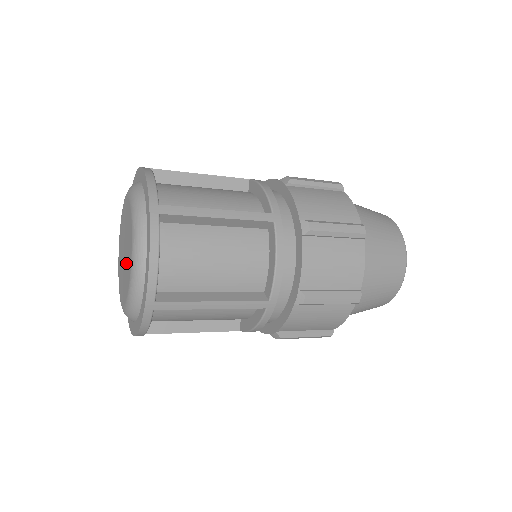
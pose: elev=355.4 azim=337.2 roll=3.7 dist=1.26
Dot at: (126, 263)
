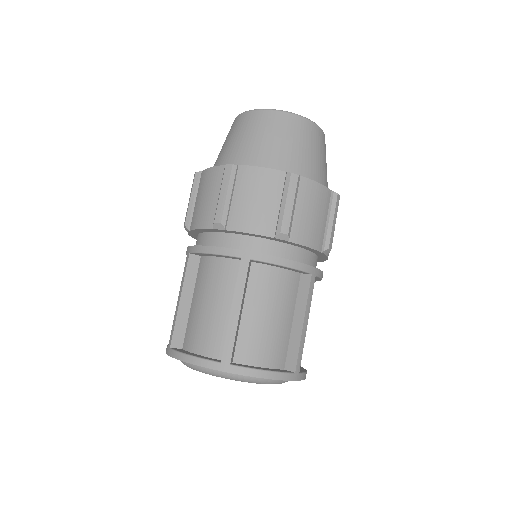
Dot at: occluded
